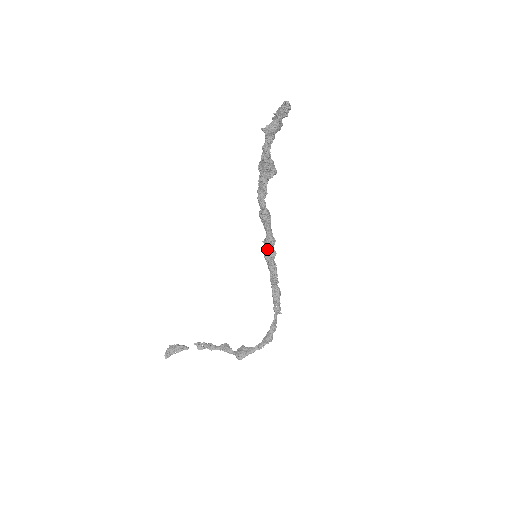
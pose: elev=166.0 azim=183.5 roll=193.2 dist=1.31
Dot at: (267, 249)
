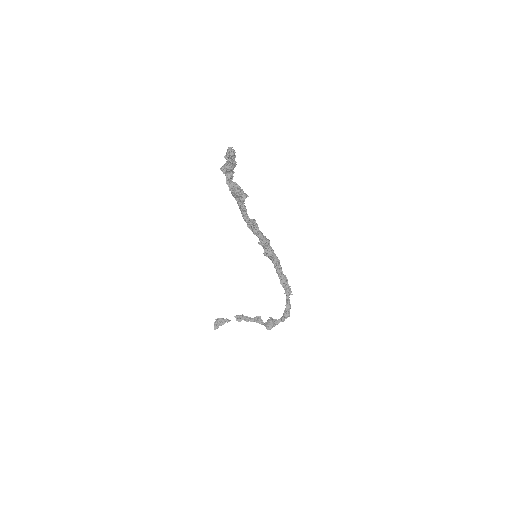
Dot at: (264, 249)
